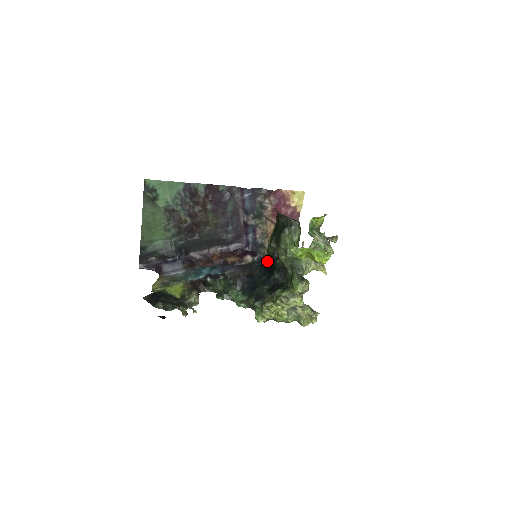
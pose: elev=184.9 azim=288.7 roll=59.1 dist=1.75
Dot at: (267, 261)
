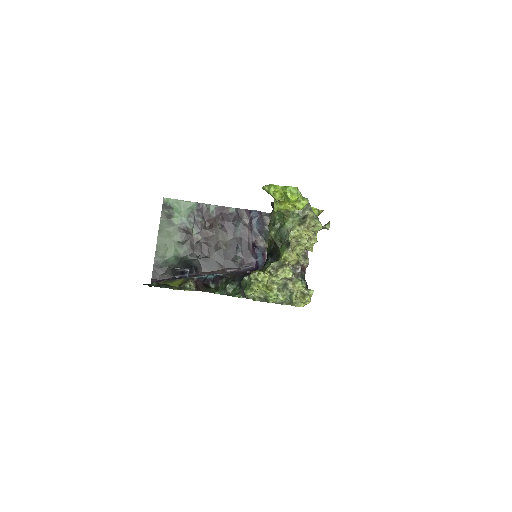
Dot at: (266, 259)
